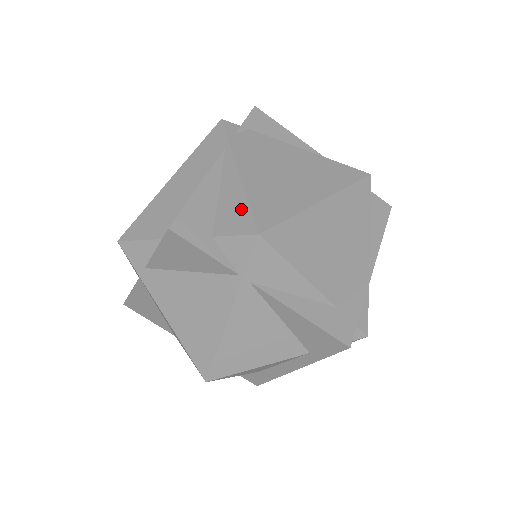
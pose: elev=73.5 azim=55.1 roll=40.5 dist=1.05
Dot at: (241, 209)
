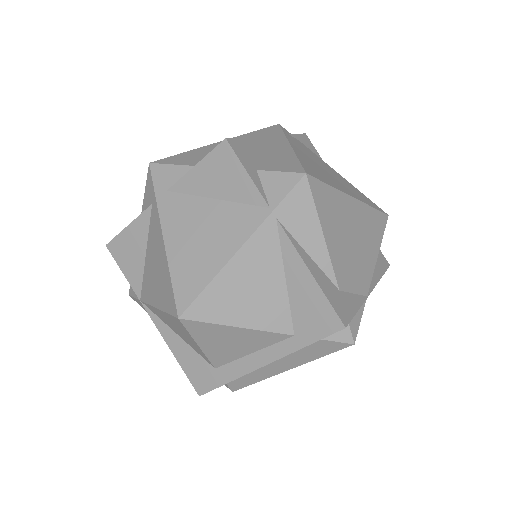
Dot at: (290, 161)
